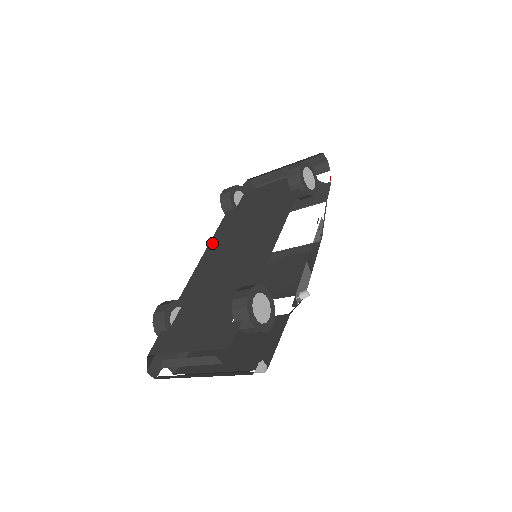
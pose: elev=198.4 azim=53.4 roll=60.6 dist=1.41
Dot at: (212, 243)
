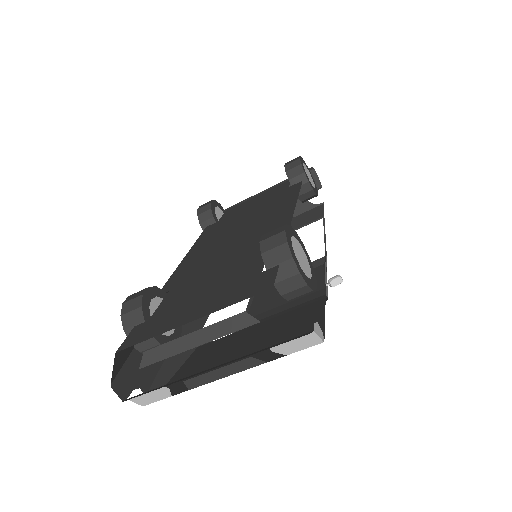
Dot at: (195, 247)
